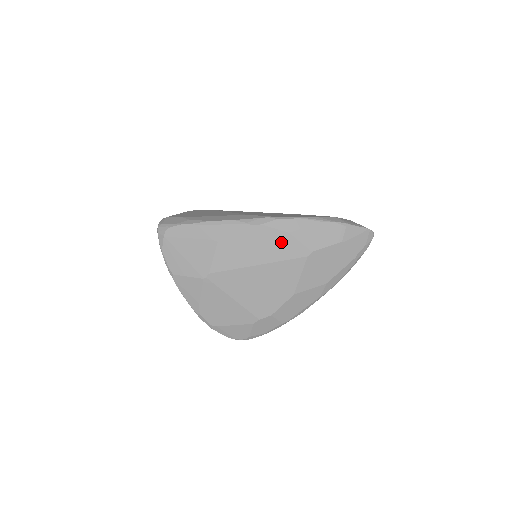
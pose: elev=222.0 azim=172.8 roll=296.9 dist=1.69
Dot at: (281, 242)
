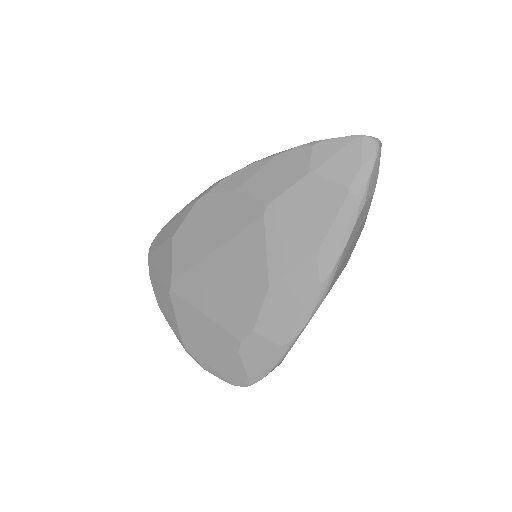
Dot at: (230, 208)
